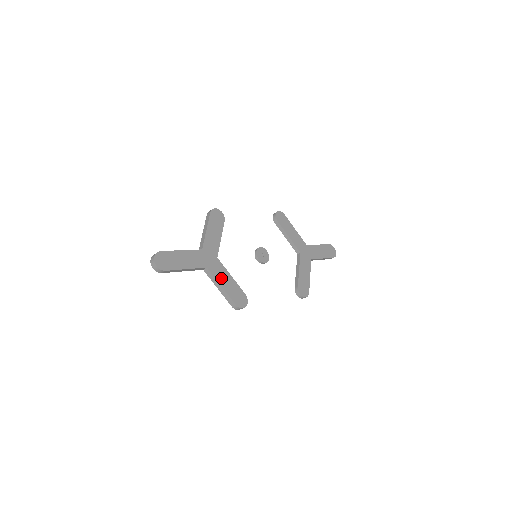
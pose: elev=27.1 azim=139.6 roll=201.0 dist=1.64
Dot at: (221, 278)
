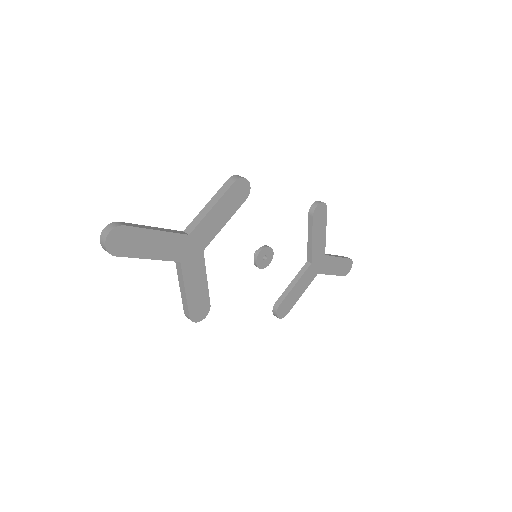
Dot at: (191, 279)
